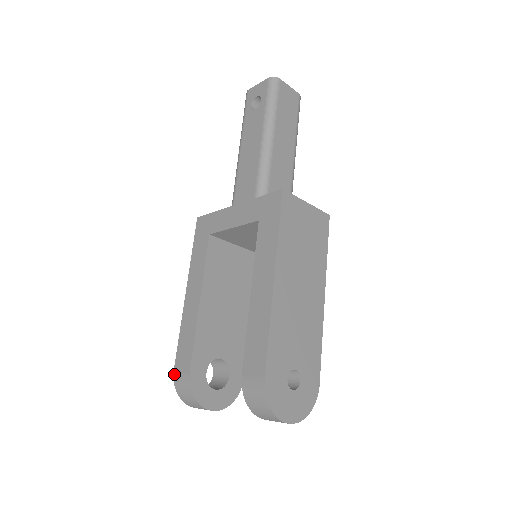
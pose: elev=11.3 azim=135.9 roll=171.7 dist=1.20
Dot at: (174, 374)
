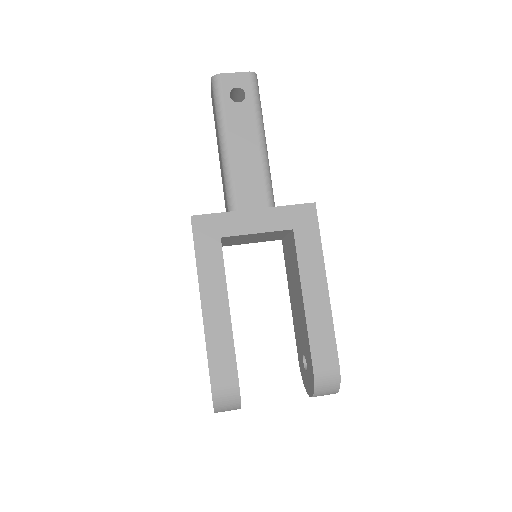
Dot at: (213, 388)
